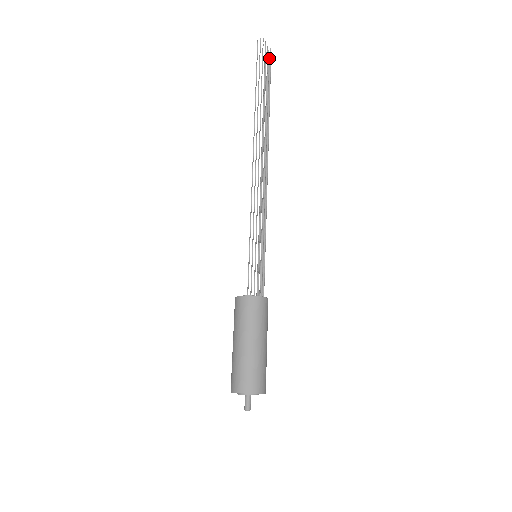
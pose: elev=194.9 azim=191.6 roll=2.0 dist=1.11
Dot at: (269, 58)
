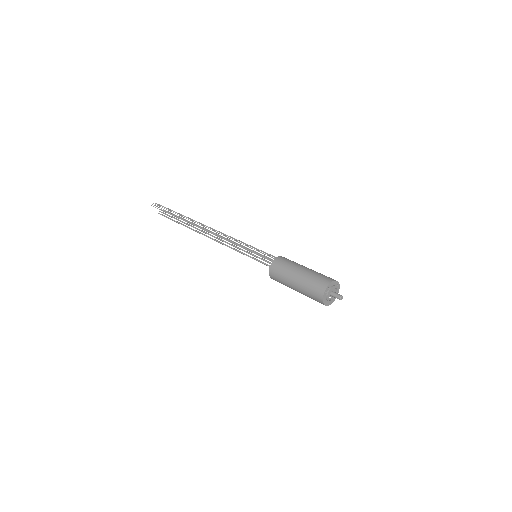
Dot at: occluded
